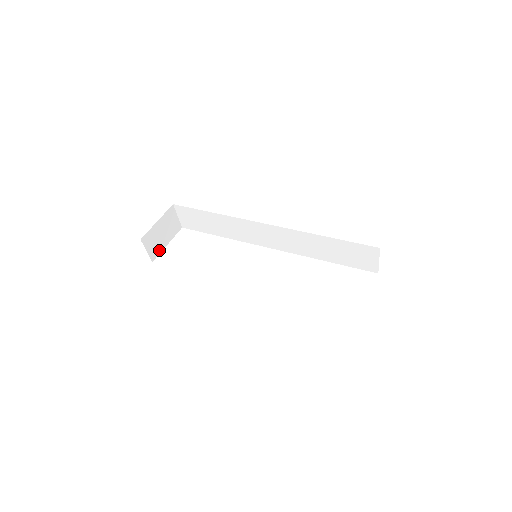
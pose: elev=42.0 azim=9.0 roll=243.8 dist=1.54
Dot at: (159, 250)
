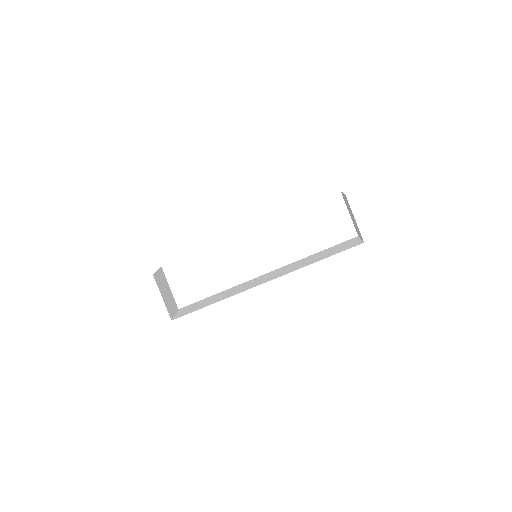
Dot at: (173, 299)
